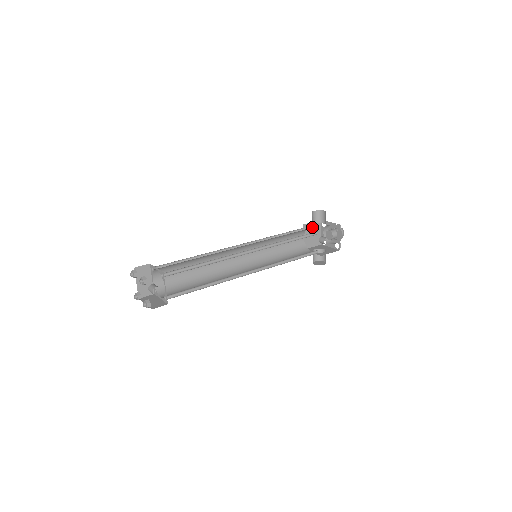
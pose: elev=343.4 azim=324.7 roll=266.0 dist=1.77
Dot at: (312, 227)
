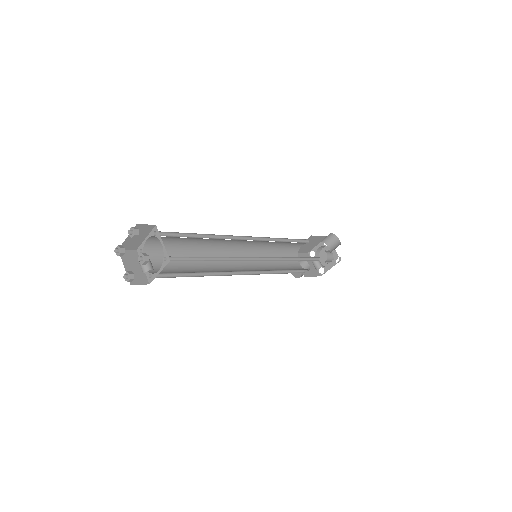
Dot at: (315, 239)
